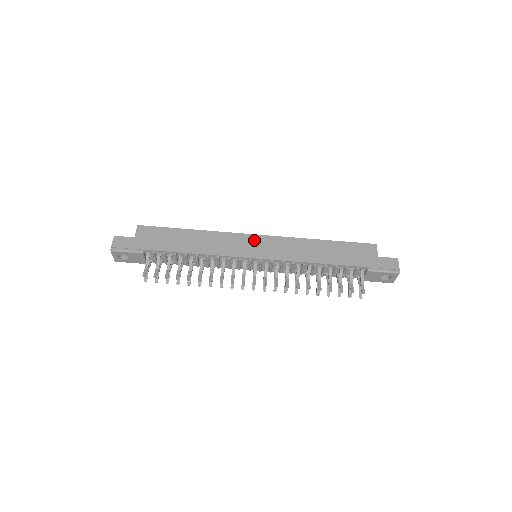
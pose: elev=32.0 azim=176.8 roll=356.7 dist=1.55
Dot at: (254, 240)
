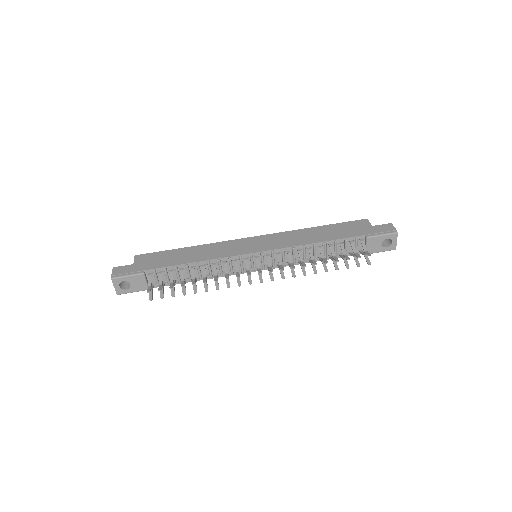
Dot at: (250, 241)
